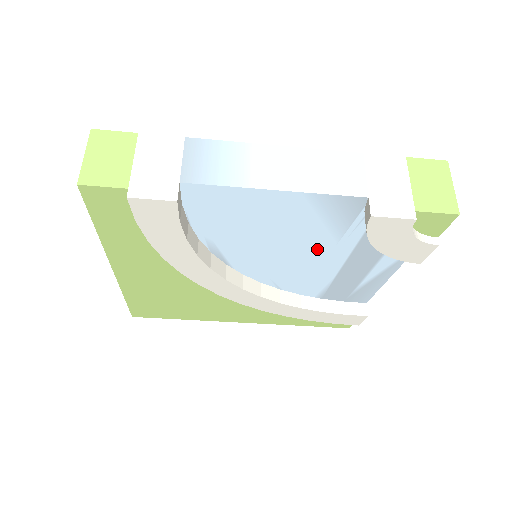
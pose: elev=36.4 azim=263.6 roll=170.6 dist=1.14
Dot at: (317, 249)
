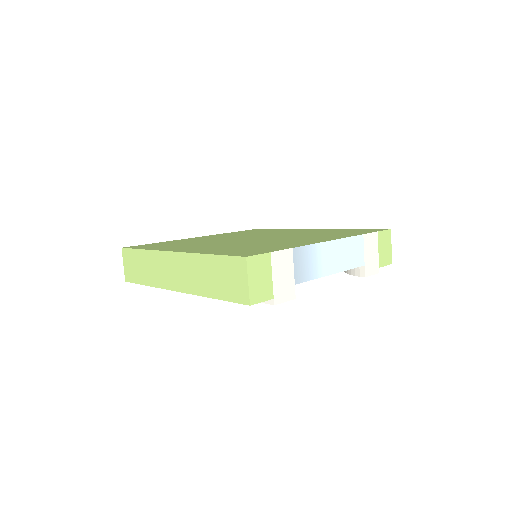
Dot at: occluded
